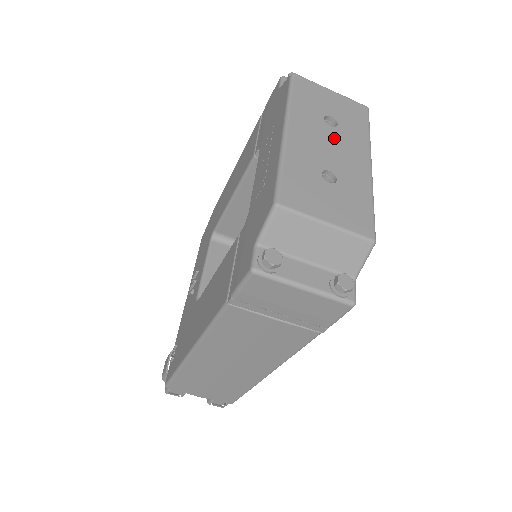
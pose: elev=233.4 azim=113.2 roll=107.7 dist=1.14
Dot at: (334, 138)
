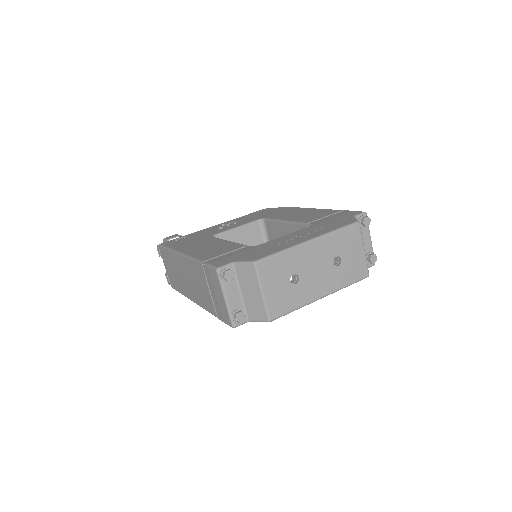
Dot at: (326, 269)
